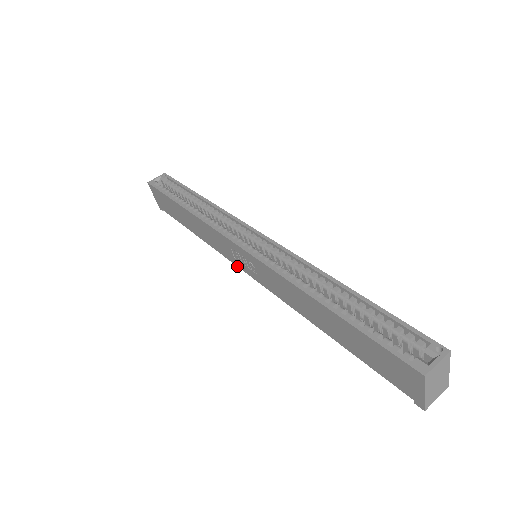
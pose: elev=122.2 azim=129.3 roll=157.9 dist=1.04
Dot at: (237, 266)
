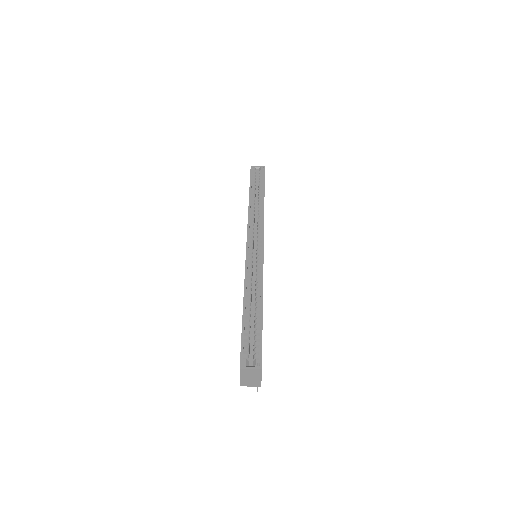
Dot at: occluded
